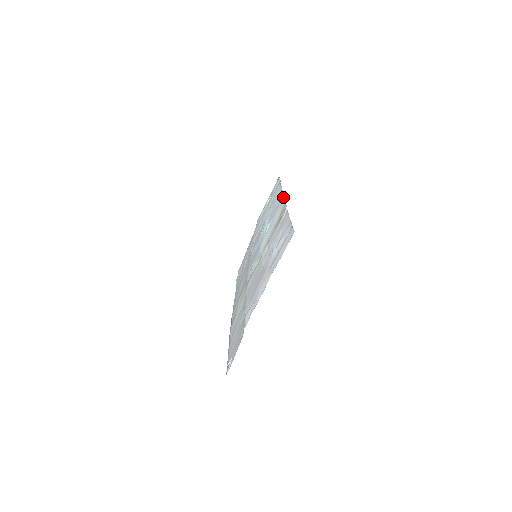
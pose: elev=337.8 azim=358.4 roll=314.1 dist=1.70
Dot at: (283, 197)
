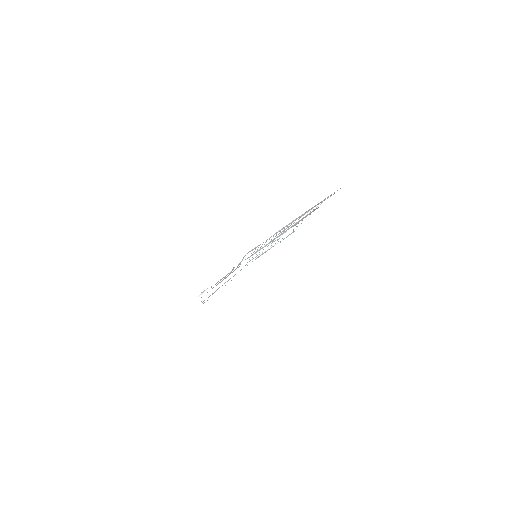
Dot at: occluded
